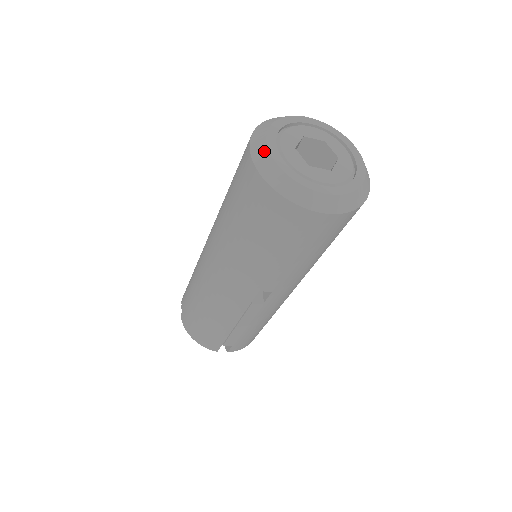
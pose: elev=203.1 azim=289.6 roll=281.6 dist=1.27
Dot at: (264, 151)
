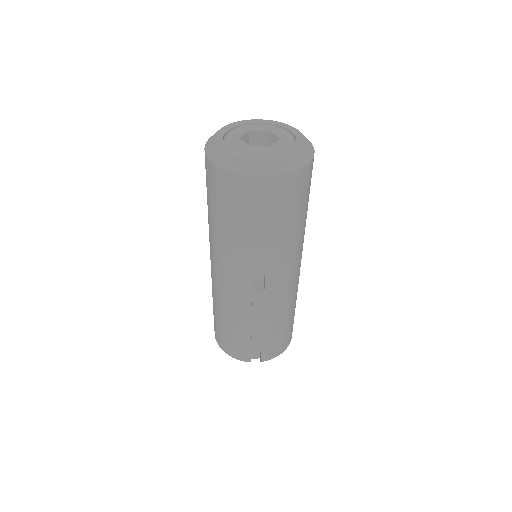
Dot at: (213, 145)
